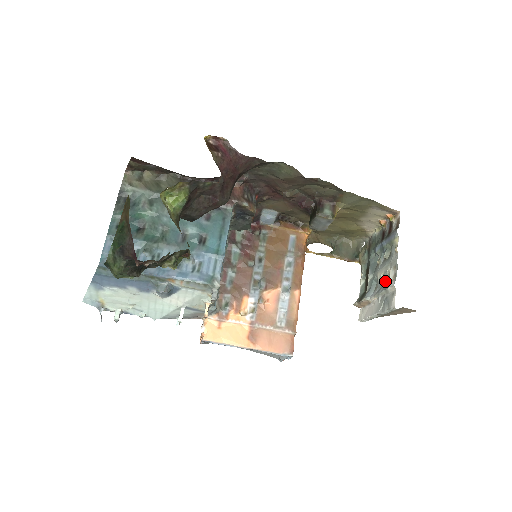
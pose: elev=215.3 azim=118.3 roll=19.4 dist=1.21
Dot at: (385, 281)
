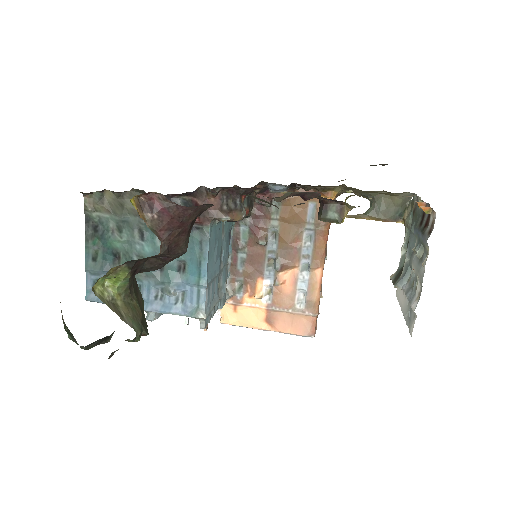
Dot at: (413, 287)
